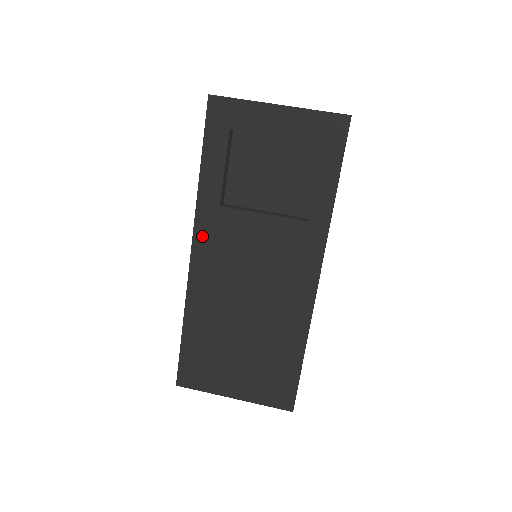
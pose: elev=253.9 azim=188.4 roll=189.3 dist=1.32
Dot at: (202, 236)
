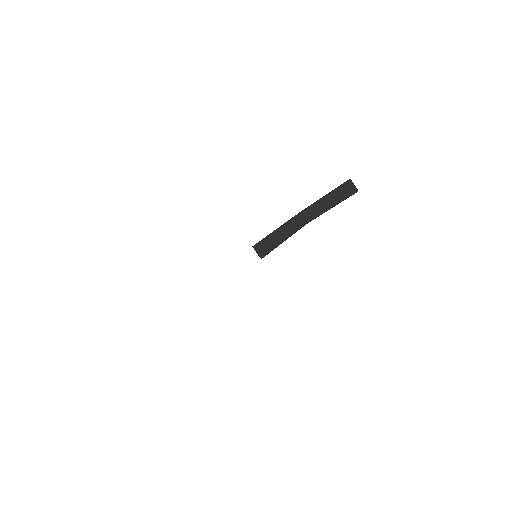
Dot at: occluded
